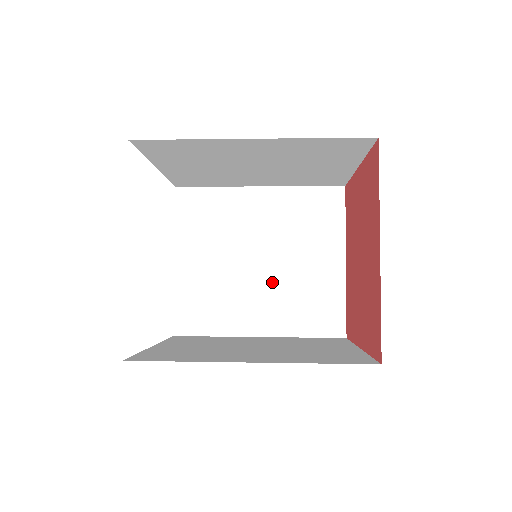
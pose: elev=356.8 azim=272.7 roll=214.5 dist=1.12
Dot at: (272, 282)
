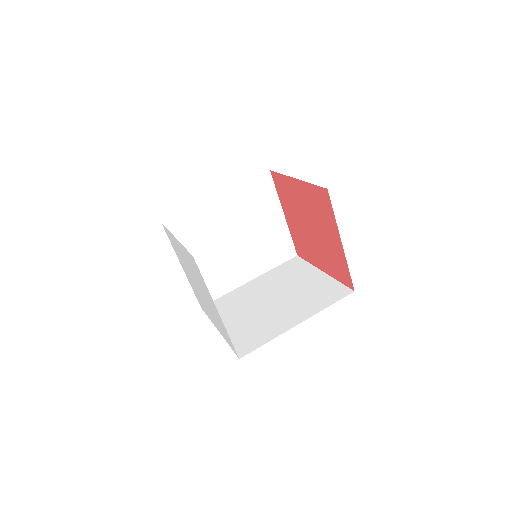
Dot at: occluded
